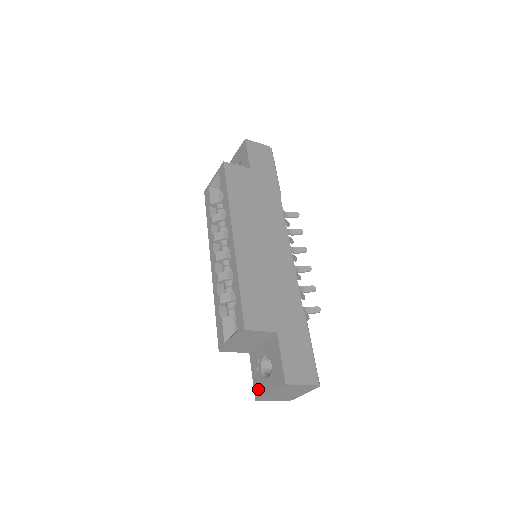
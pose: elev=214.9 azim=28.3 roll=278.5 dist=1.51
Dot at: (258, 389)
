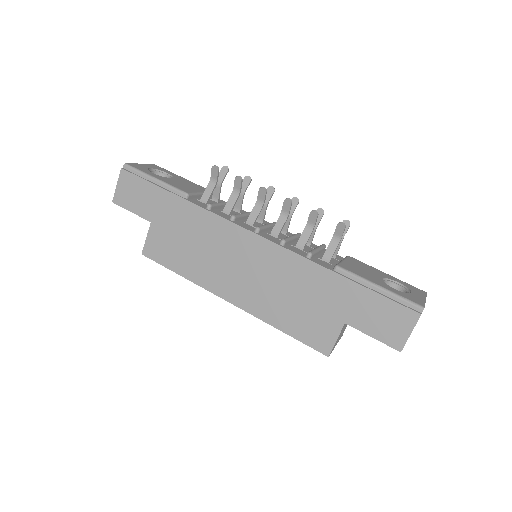
Dot at: occluded
